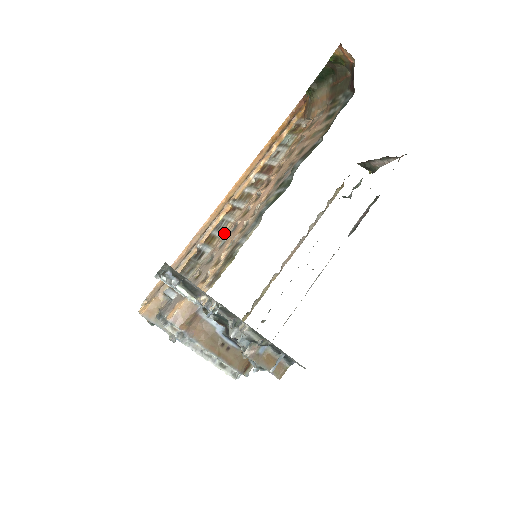
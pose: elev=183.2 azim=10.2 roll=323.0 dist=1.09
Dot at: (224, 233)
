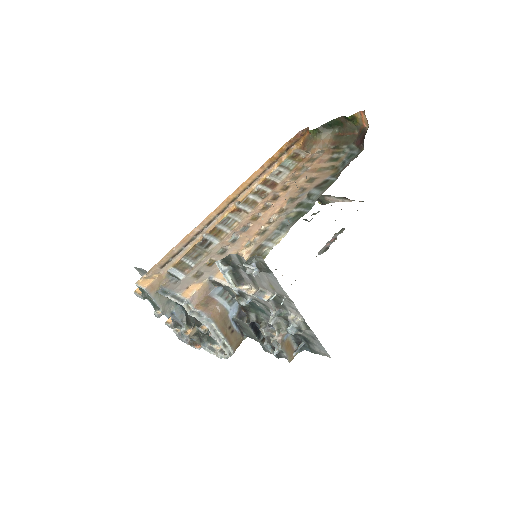
Dot at: (232, 230)
